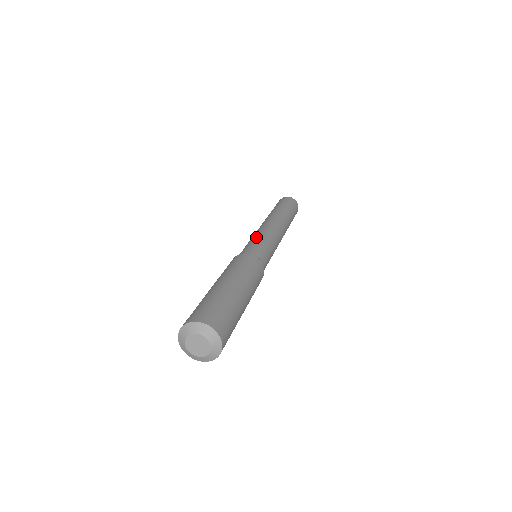
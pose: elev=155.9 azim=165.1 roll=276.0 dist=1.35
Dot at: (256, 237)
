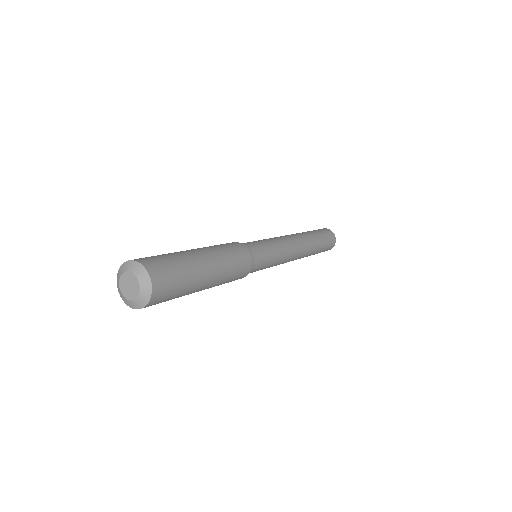
Dot at: (273, 244)
